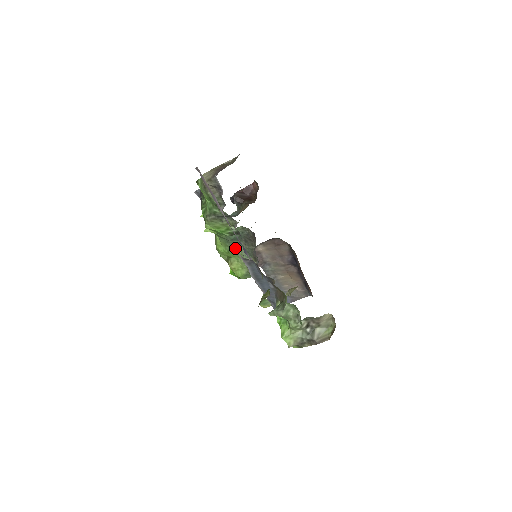
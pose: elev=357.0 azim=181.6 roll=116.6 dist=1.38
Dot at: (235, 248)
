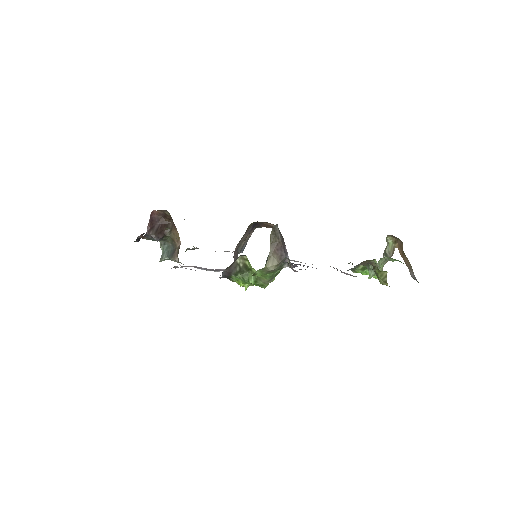
Dot at: occluded
